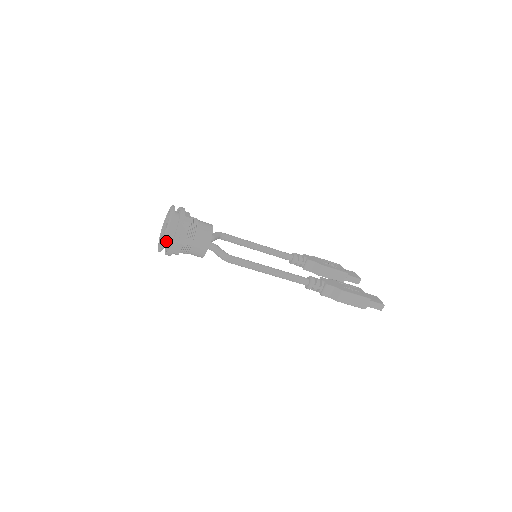
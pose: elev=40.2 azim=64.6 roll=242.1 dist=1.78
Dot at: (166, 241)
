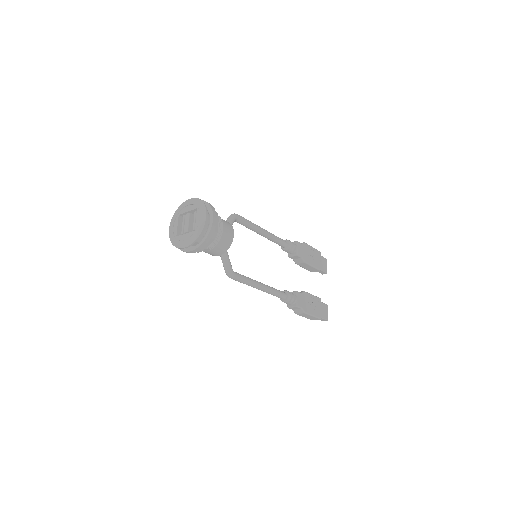
Dot at: (183, 248)
